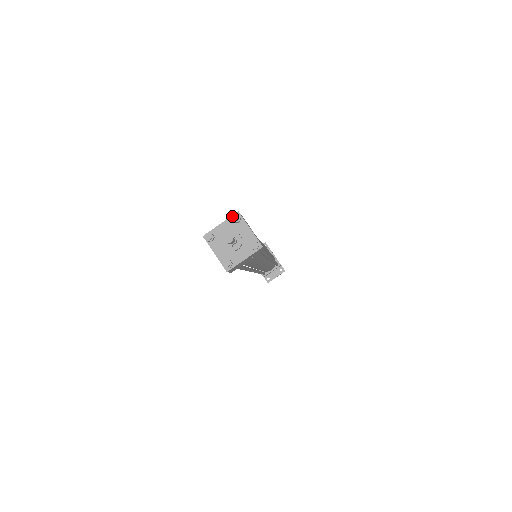
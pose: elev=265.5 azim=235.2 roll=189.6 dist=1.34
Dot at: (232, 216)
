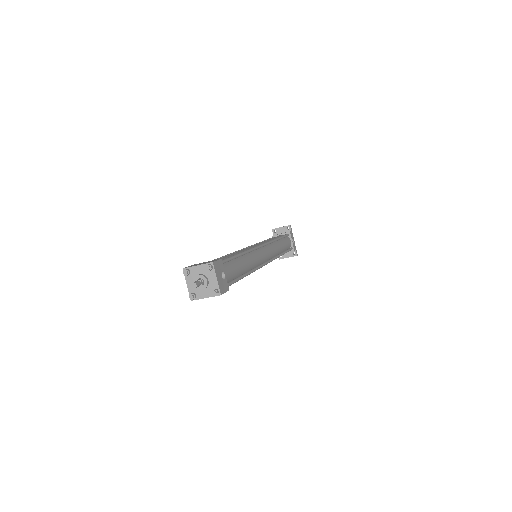
Dot at: (207, 263)
